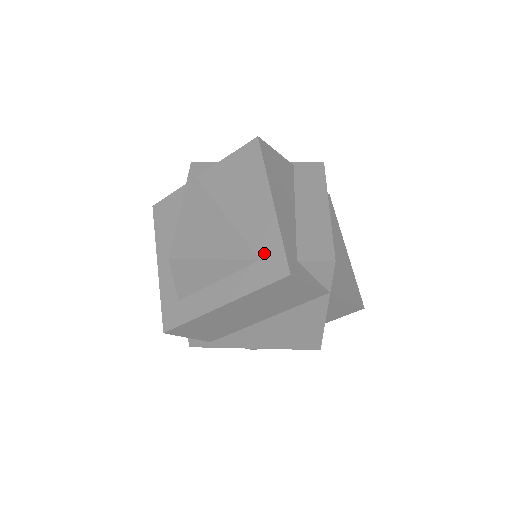
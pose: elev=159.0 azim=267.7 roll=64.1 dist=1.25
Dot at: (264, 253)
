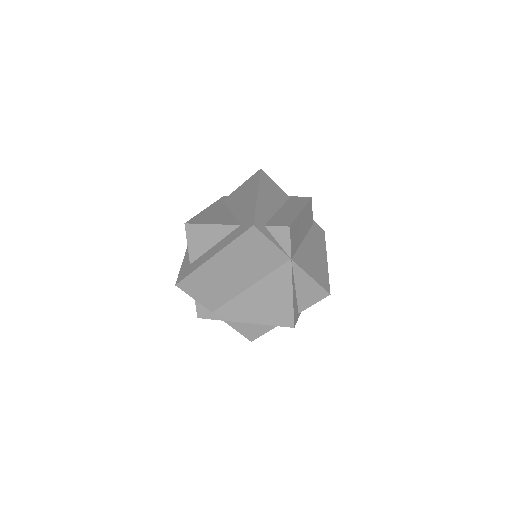
Dot at: (244, 221)
